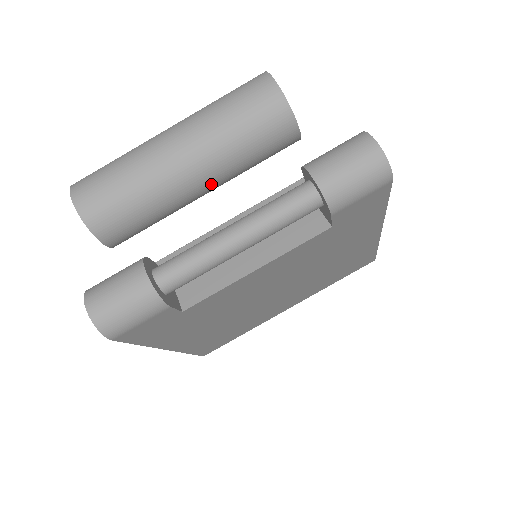
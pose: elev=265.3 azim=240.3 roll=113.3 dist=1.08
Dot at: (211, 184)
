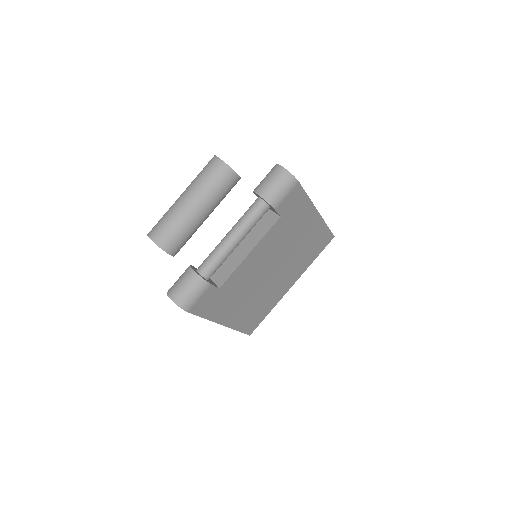
Dot at: (207, 211)
